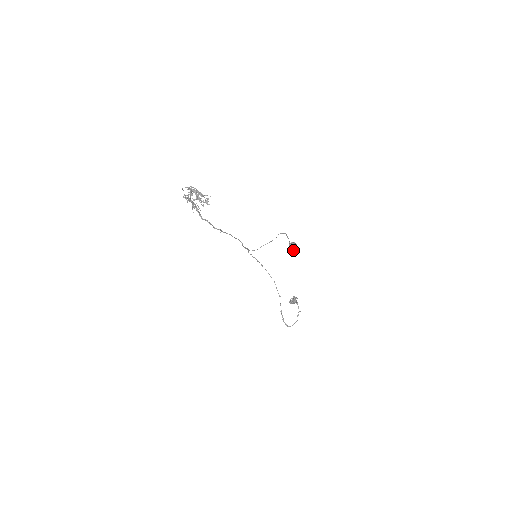
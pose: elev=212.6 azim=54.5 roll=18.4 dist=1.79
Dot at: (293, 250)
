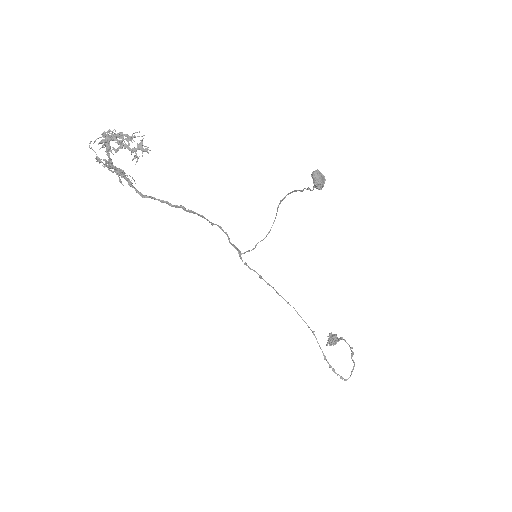
Dot at: (321, 184)
